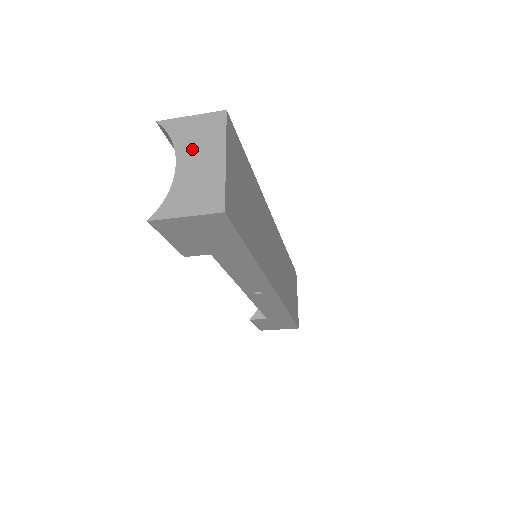
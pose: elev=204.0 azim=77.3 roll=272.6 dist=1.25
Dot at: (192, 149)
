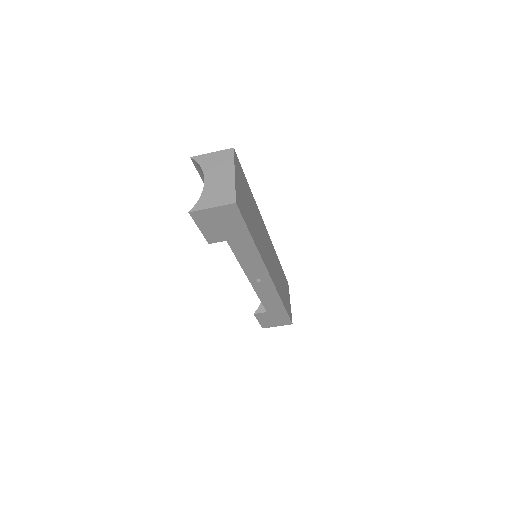
Dot at: (214, 171)
